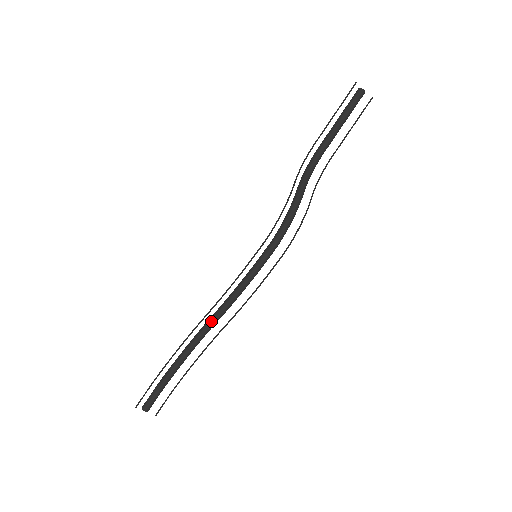
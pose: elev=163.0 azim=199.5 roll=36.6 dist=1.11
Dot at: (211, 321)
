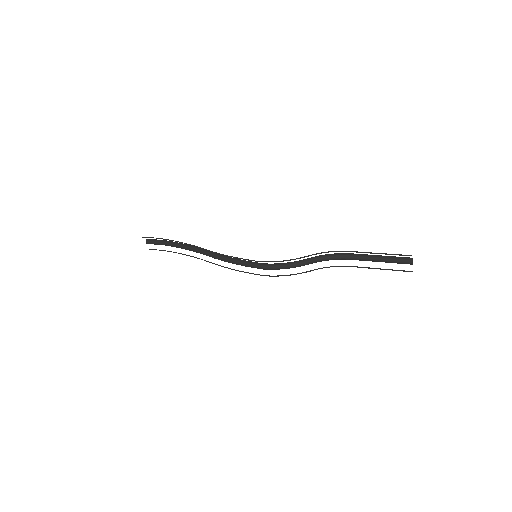
Dot at: (205, 252)
